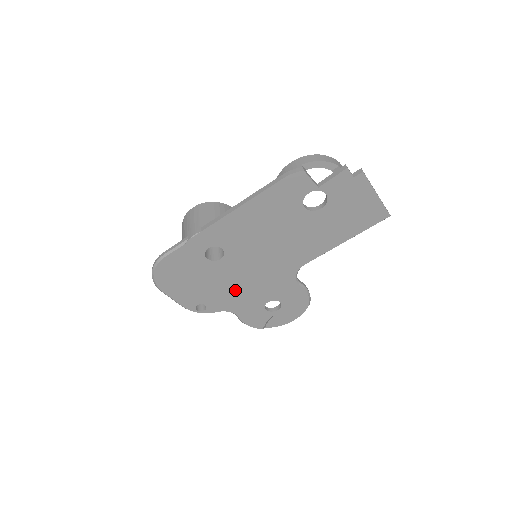
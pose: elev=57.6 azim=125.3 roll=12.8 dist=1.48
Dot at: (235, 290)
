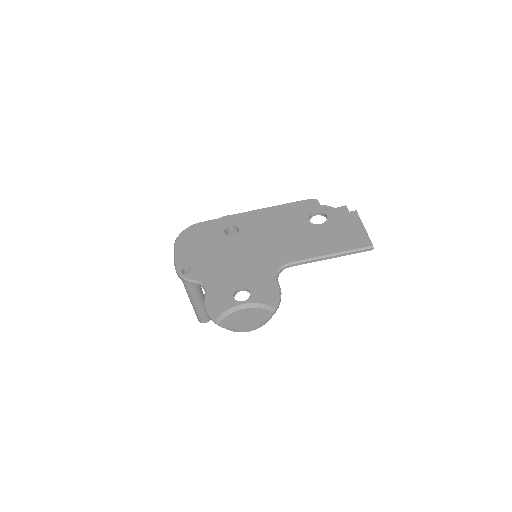
Dot at: (223, 265)
